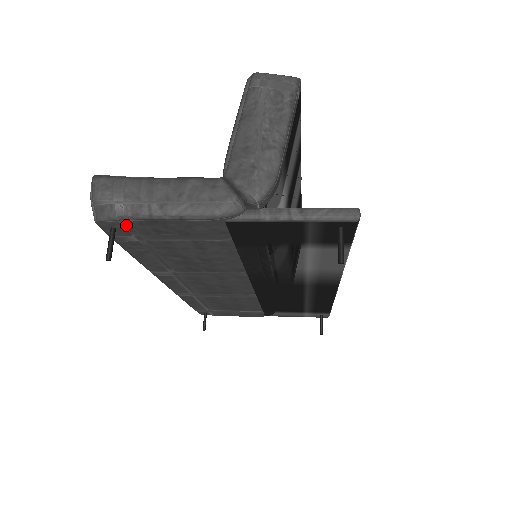
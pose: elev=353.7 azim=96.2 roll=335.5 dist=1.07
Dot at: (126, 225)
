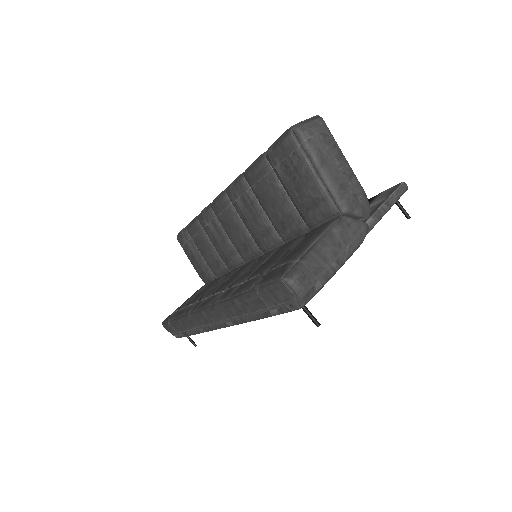
Dot at: occluded
